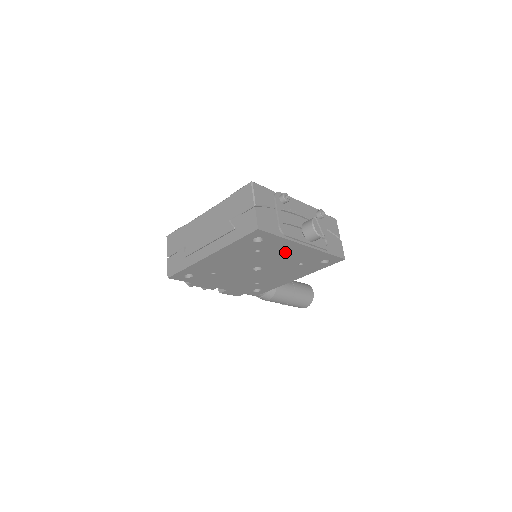
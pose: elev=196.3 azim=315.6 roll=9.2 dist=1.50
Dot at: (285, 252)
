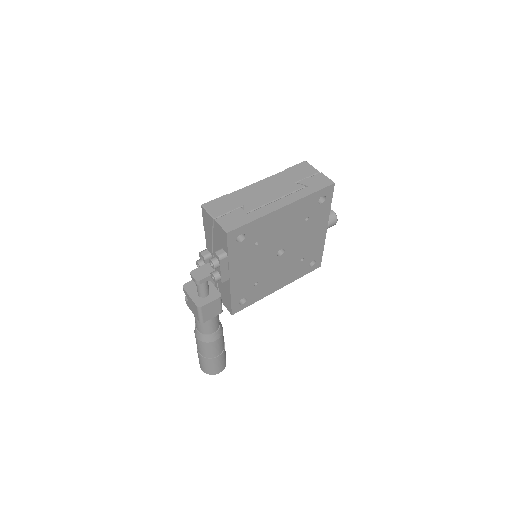
Dot at: (313, 232)
